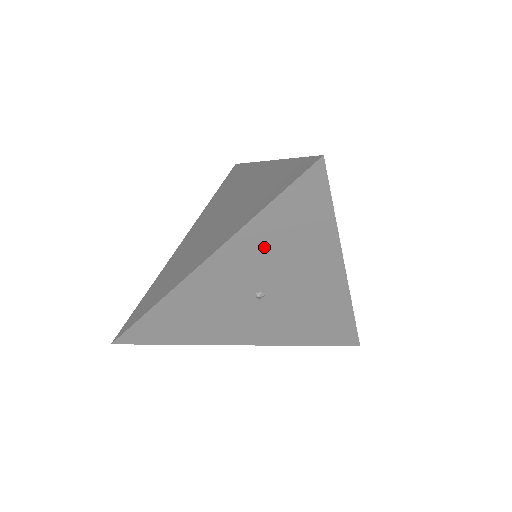
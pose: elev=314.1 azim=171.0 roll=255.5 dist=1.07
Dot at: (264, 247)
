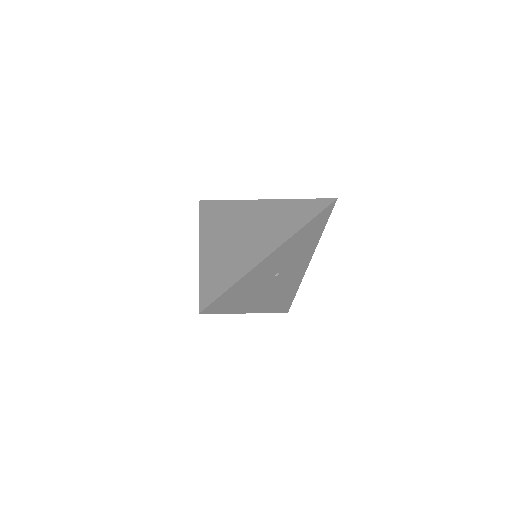
Dot at: (296, 244)
